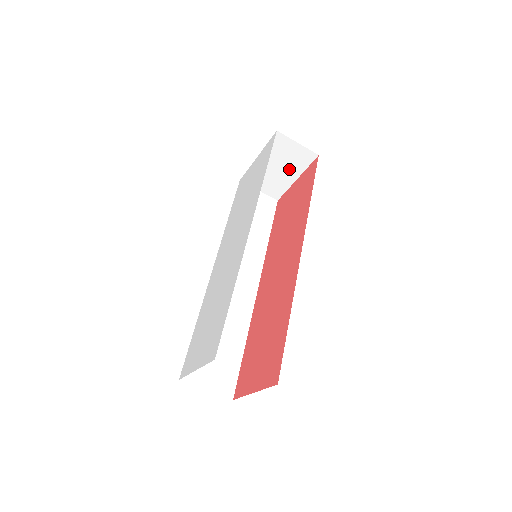
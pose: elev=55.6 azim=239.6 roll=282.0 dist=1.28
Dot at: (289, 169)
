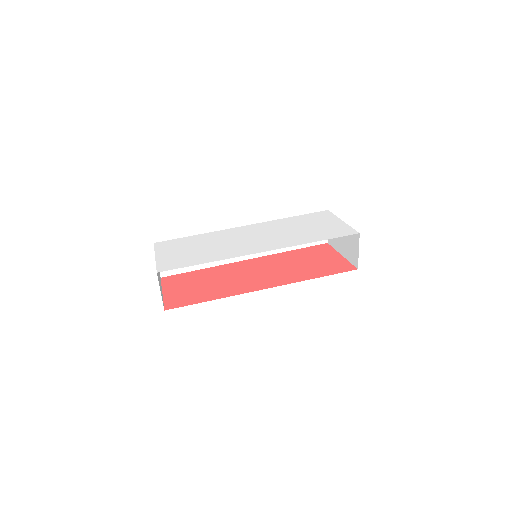
Dot at: (345, 248)
